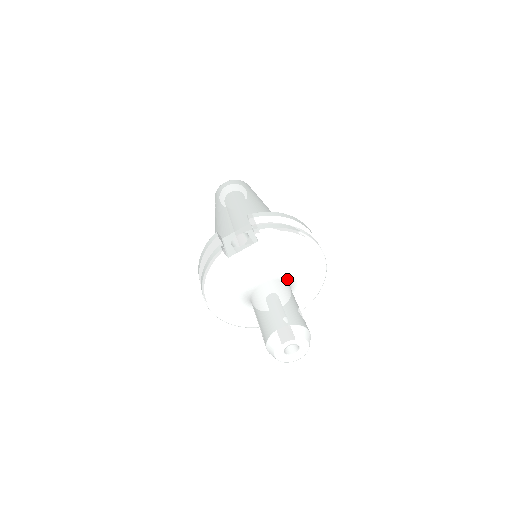
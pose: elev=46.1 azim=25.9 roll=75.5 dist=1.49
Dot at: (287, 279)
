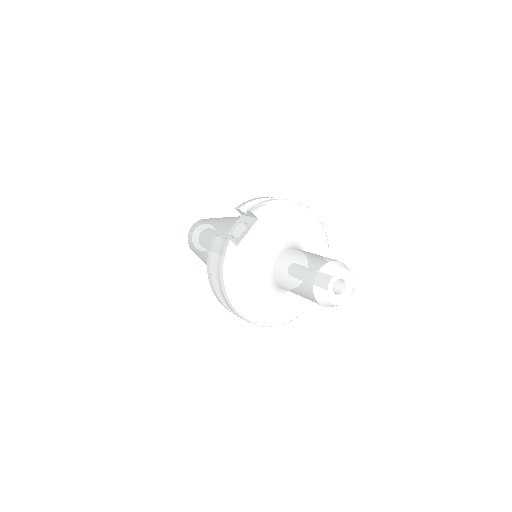
Dot at: occluded
